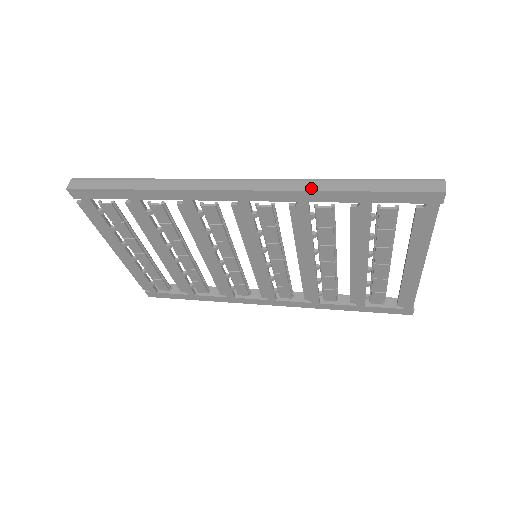
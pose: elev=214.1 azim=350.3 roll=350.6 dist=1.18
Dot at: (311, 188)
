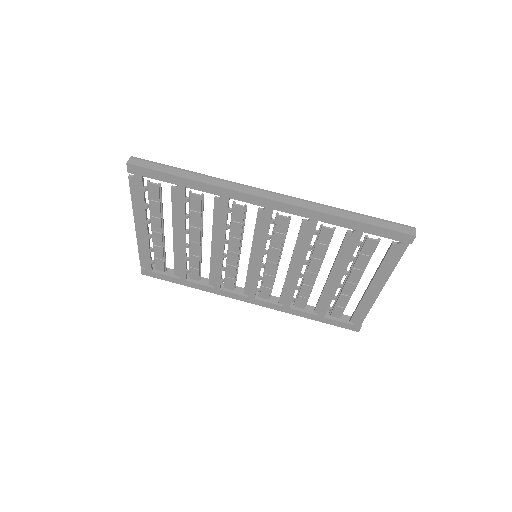
Dot at: (324, 211)
